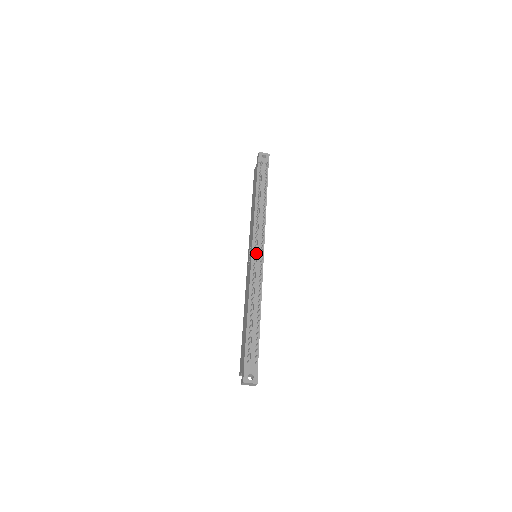
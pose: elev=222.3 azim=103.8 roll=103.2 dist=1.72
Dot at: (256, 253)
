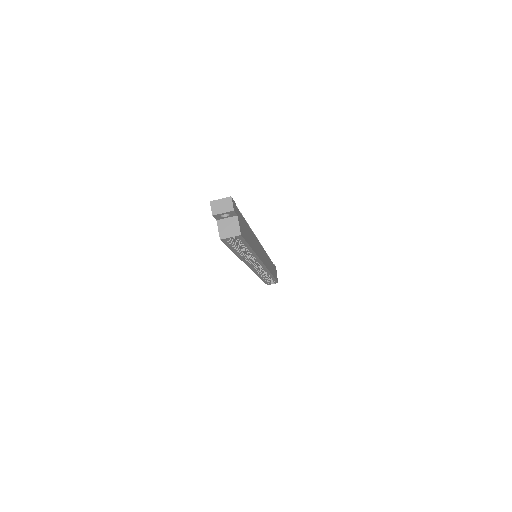
Dot at: occluded
